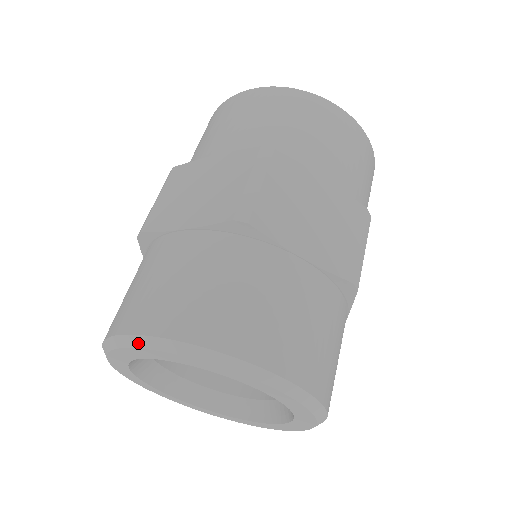
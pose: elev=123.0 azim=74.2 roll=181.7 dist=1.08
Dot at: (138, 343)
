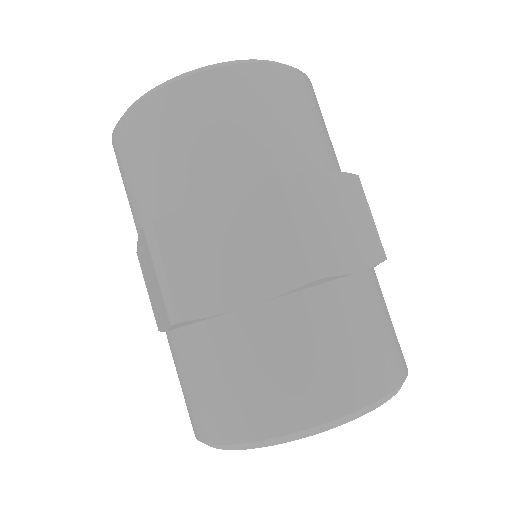
Dot at: (289, 439)
